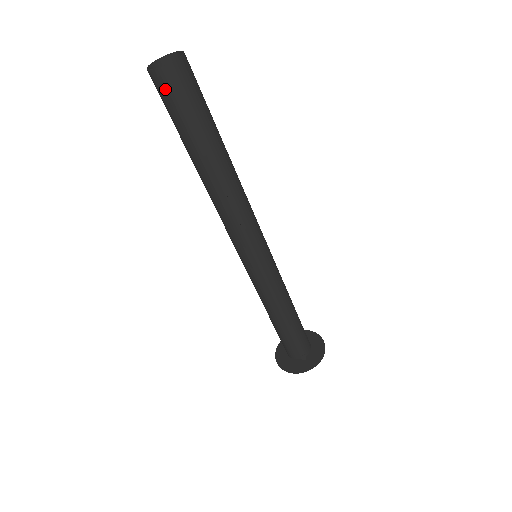
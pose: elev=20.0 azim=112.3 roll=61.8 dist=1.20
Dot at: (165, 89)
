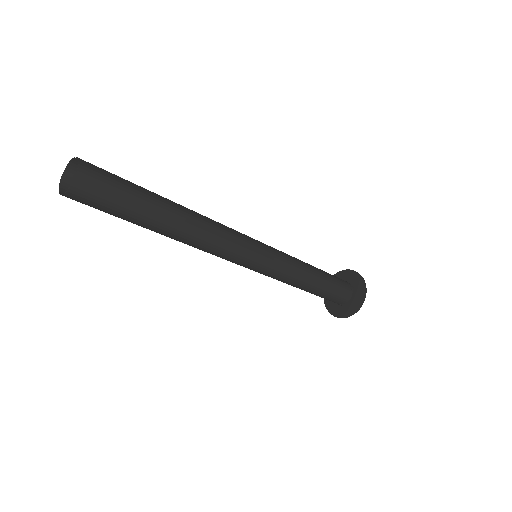
Dot at: occluded
